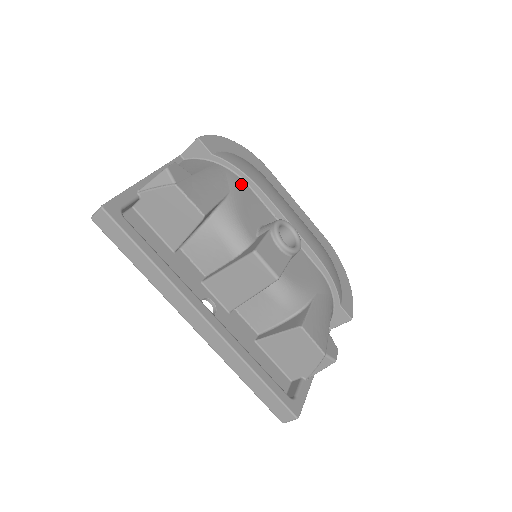
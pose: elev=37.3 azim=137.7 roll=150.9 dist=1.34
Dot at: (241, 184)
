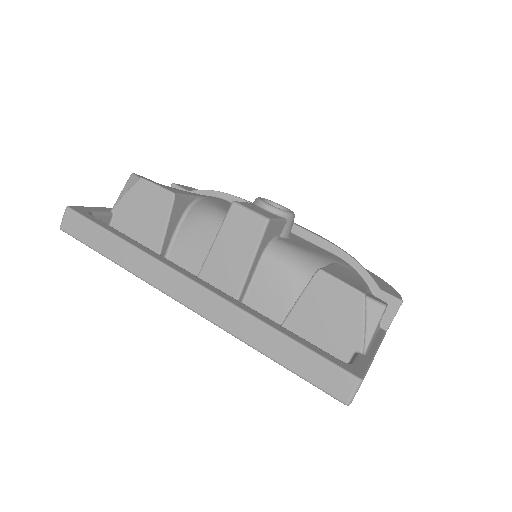
Dot at: (220, 199)
